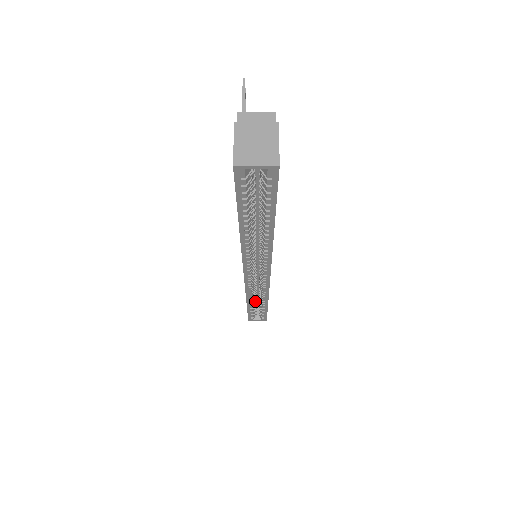
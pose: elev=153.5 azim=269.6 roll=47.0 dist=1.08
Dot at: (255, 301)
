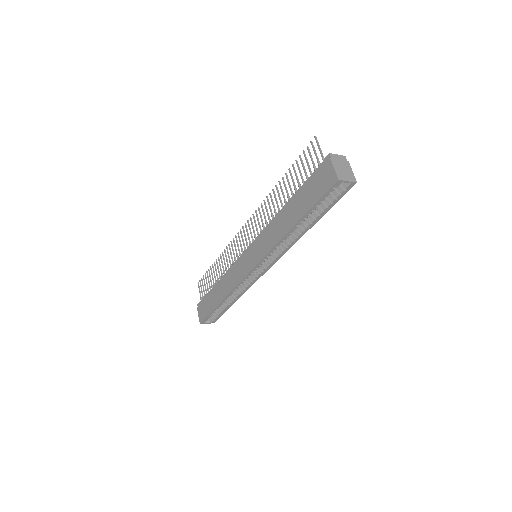
Dot at: occluded
